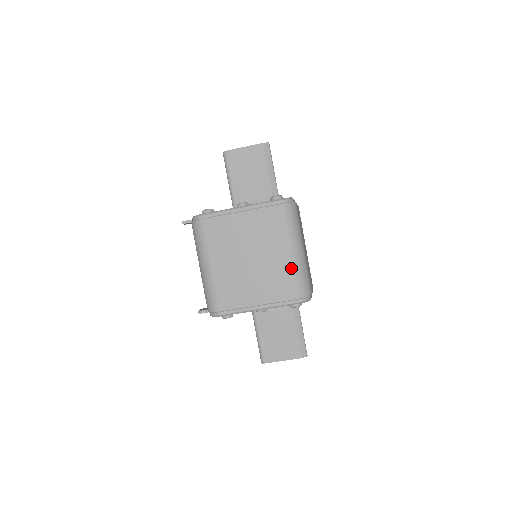
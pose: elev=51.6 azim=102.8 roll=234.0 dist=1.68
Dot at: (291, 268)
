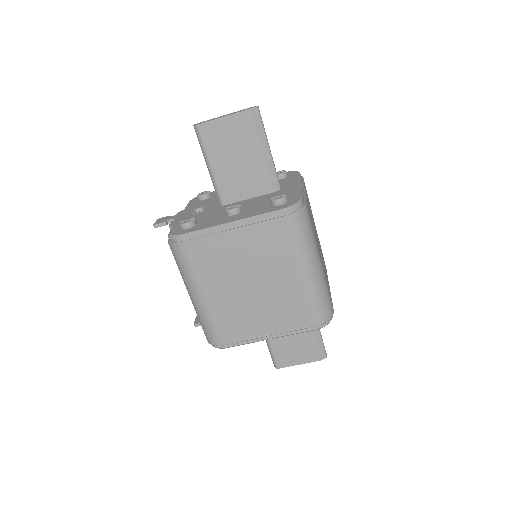
Dot at: (307, 293)
